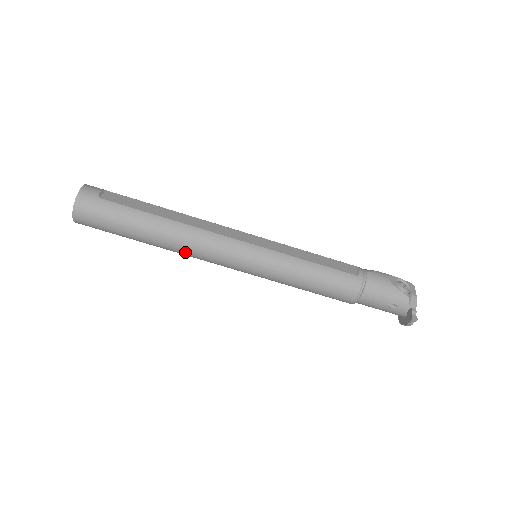
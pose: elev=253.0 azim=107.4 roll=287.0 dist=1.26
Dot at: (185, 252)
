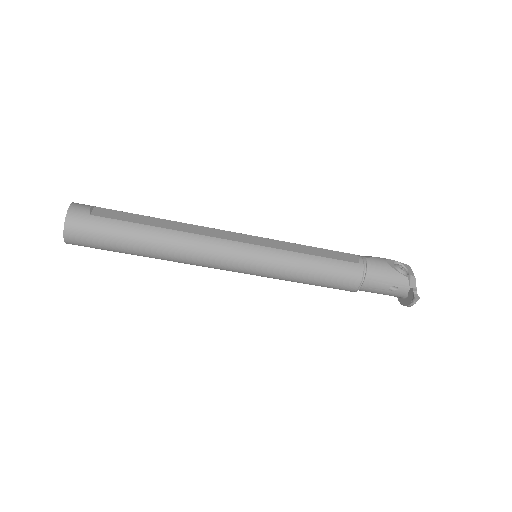
Dot at: (185, 260)
